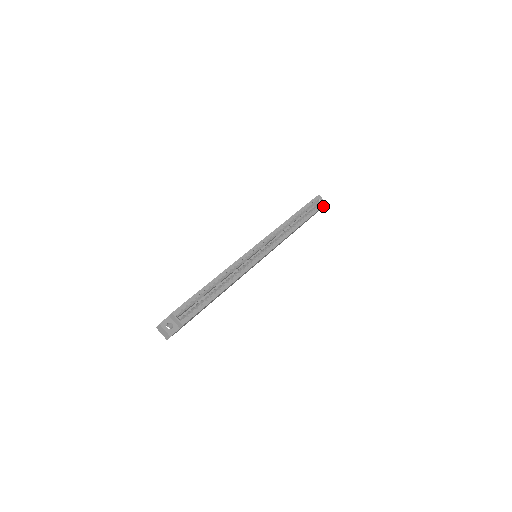
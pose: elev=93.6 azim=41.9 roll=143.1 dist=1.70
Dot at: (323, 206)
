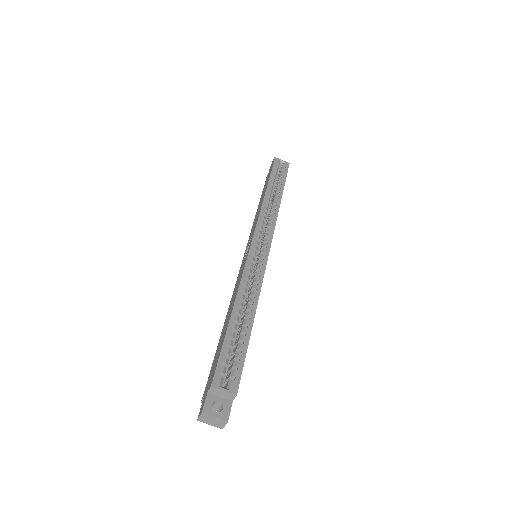
Dot at: occluded
